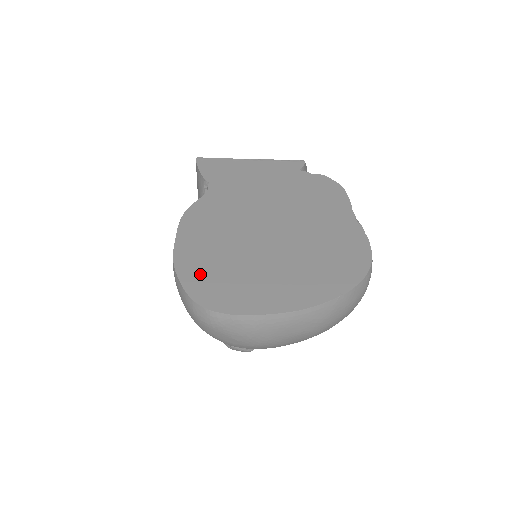
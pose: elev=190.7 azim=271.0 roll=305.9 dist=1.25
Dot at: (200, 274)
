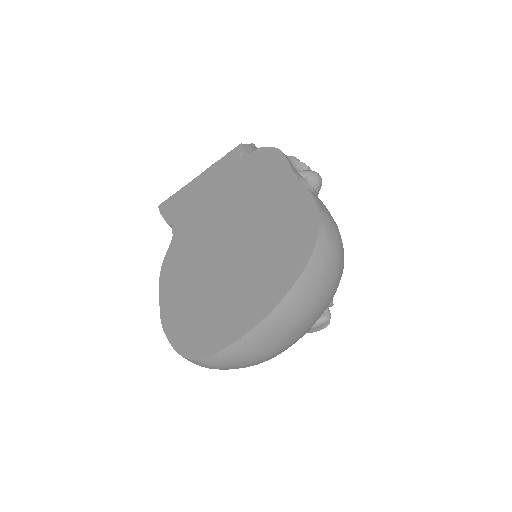
Dot at: (183, 327)
